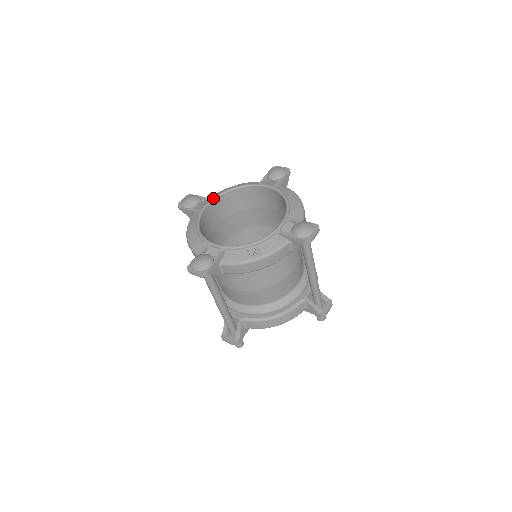
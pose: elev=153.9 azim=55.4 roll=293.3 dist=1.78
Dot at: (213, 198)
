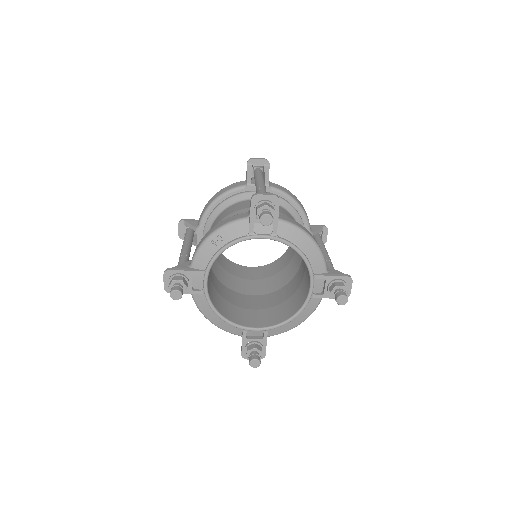
Dot at: occluded
